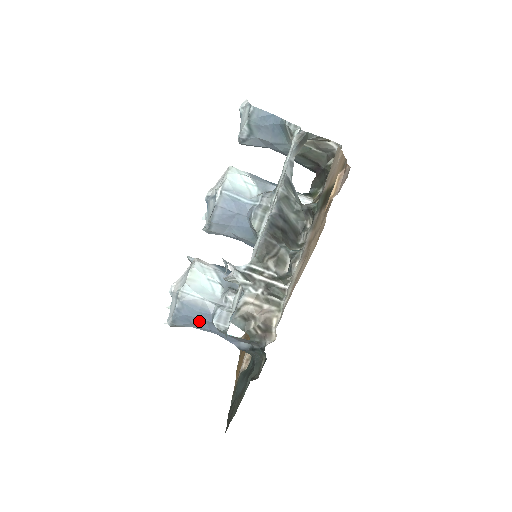
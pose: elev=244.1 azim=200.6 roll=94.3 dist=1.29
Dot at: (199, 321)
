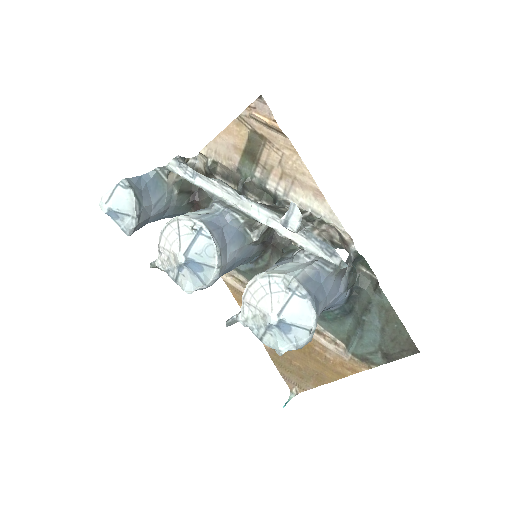
Dot at: (320, 291)
